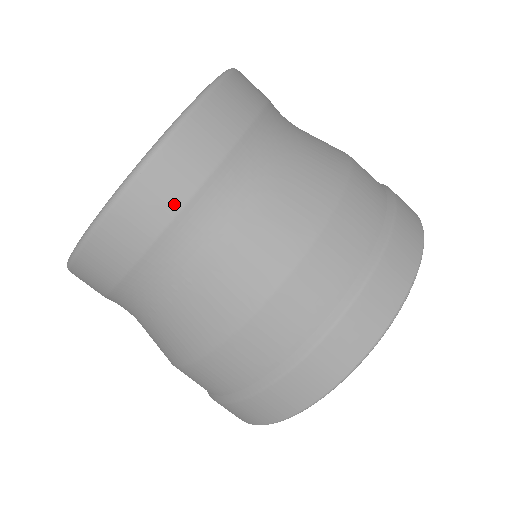
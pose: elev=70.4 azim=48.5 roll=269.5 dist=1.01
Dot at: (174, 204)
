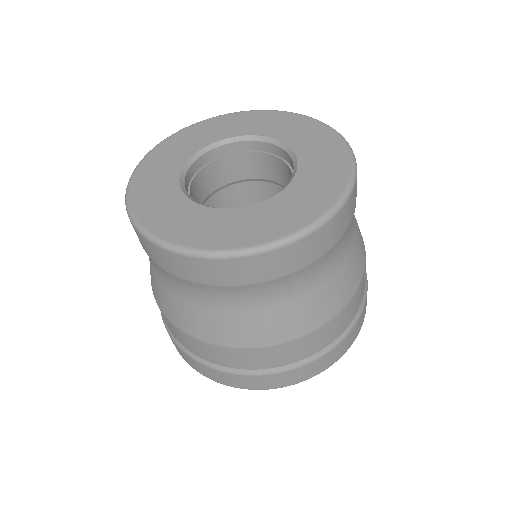
Dot at: (264, 277)
